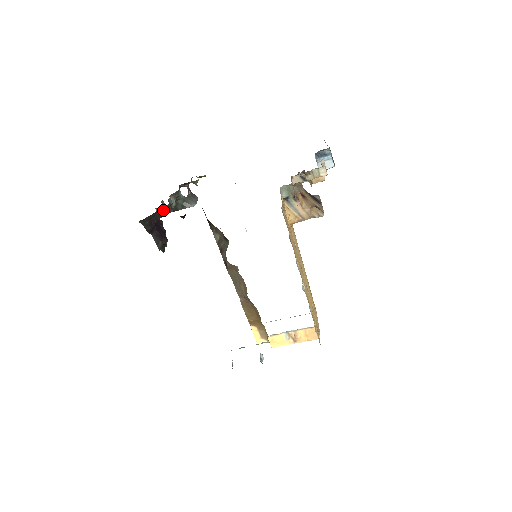
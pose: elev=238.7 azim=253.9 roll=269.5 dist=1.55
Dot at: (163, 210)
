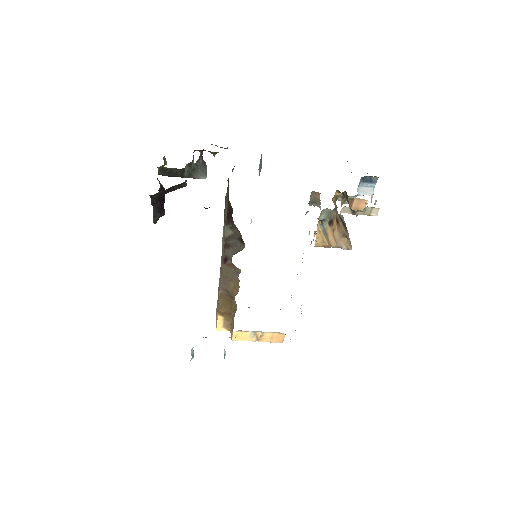
Dot at: (178, 184)
